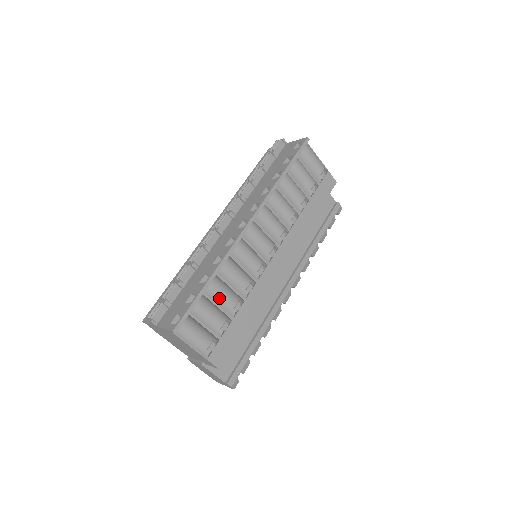
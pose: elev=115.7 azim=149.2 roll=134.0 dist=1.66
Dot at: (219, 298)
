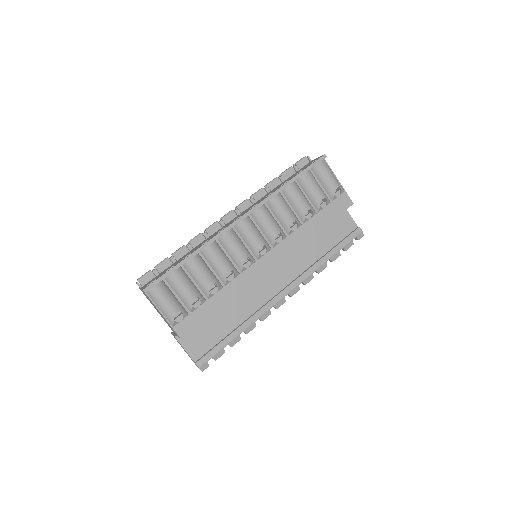
Dot at: (196, 275)
